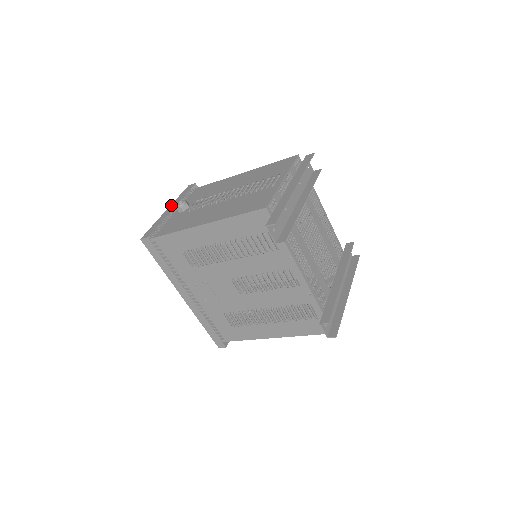
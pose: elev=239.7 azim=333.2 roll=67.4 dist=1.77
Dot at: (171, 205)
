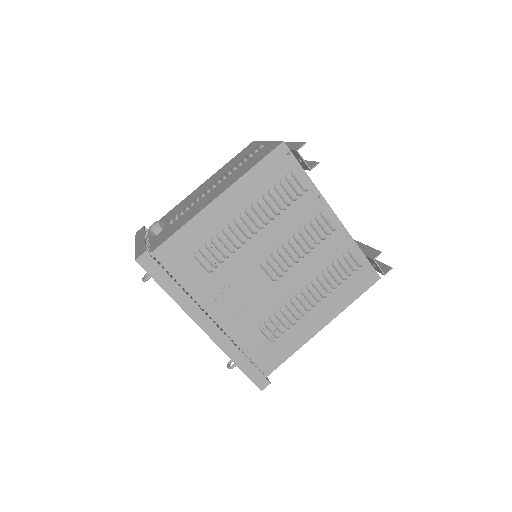
Dot at: (136, 241)
